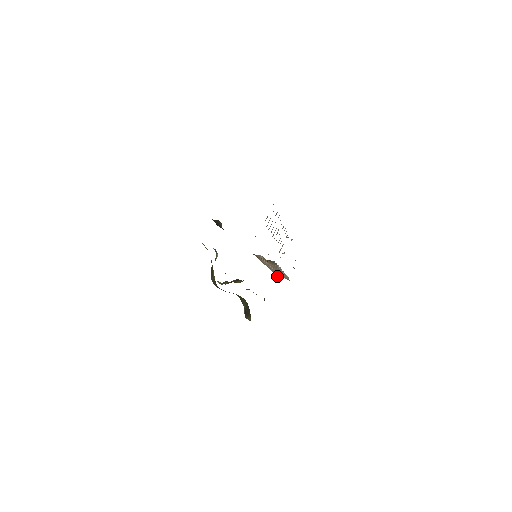
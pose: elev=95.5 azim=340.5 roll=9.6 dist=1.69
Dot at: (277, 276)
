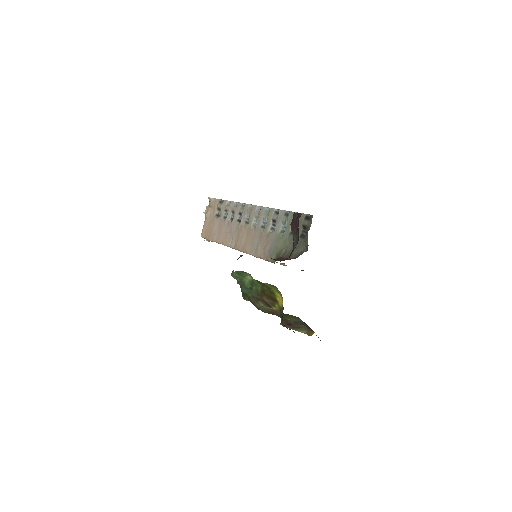
Dot at: (209, 241)
